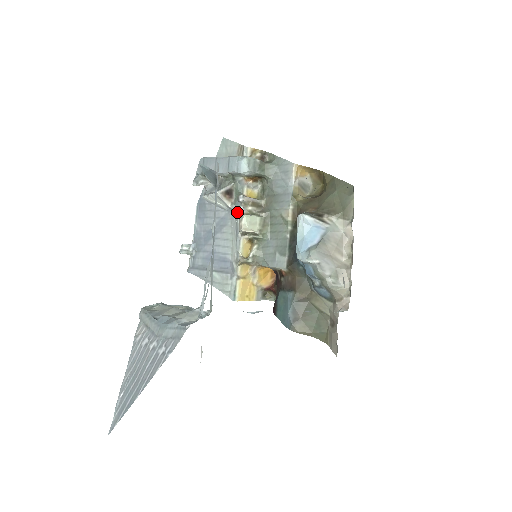
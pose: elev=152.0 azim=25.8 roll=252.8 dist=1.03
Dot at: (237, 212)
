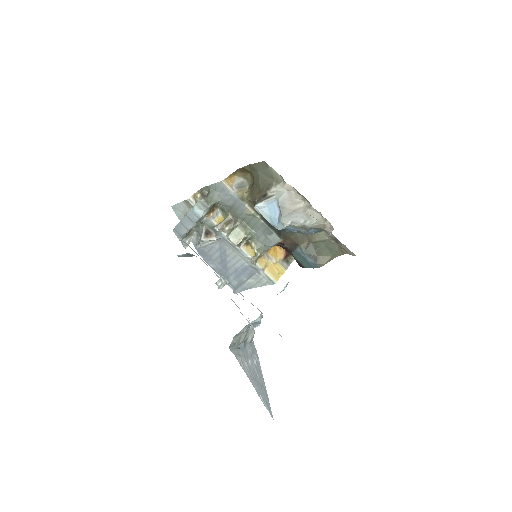
Dot at: (223, 238)
